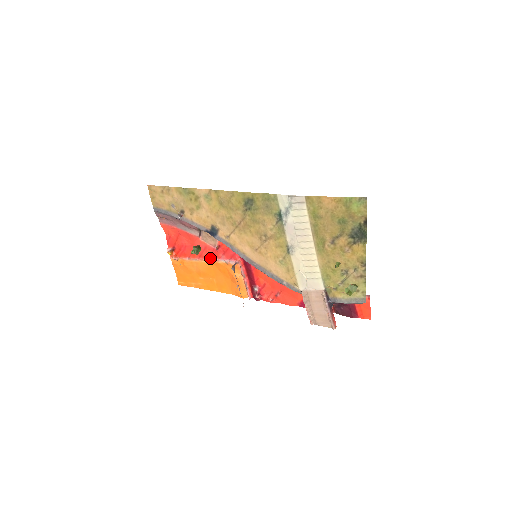
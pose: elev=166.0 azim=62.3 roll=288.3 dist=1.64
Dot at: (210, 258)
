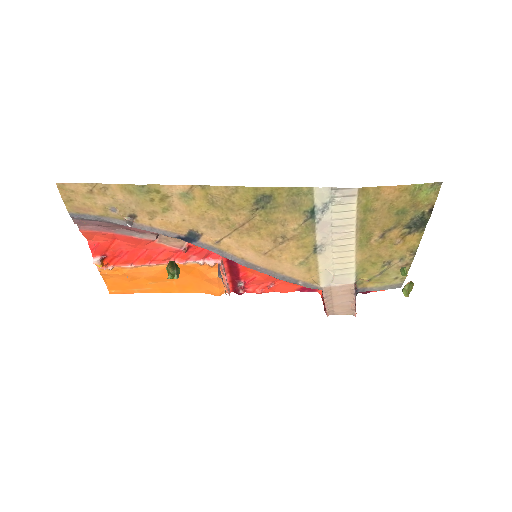
Dot at: occluded
